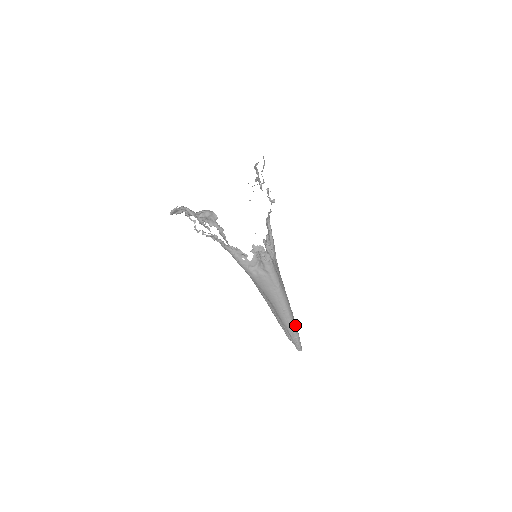
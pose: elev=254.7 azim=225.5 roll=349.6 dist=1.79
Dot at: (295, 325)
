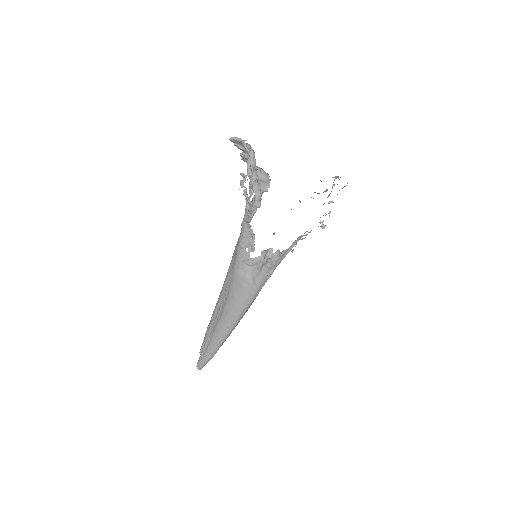
Dot at: occluded
